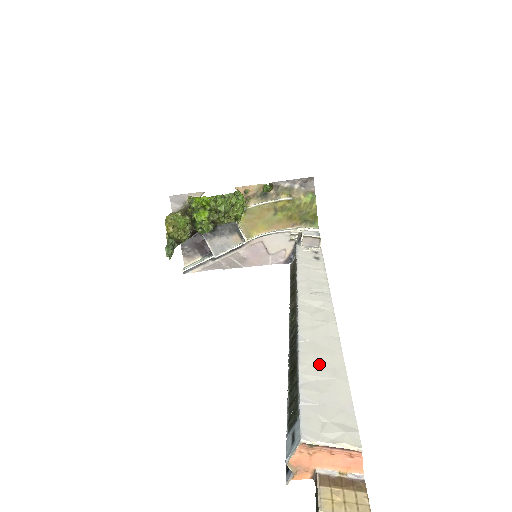
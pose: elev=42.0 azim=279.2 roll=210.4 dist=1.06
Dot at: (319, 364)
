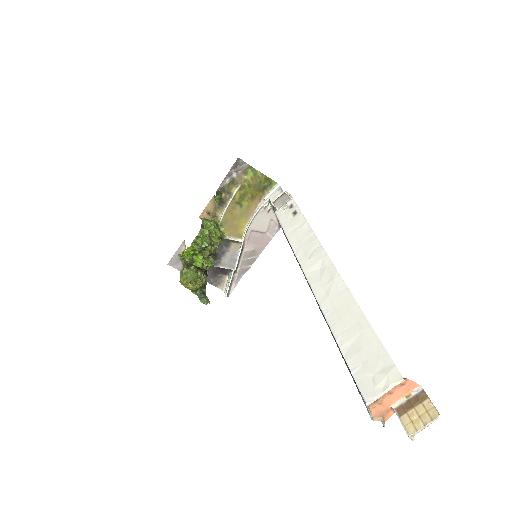
Dot at: (347, 327)
